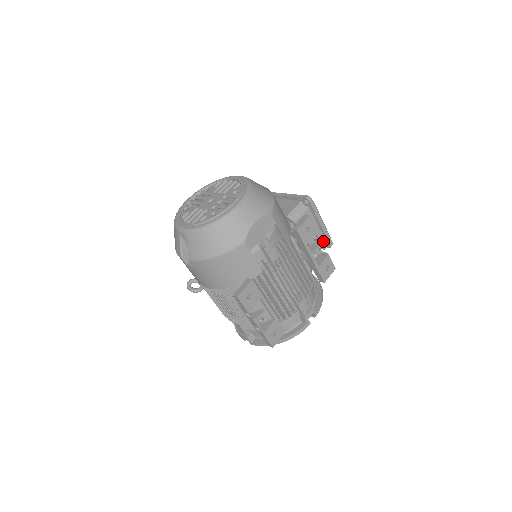
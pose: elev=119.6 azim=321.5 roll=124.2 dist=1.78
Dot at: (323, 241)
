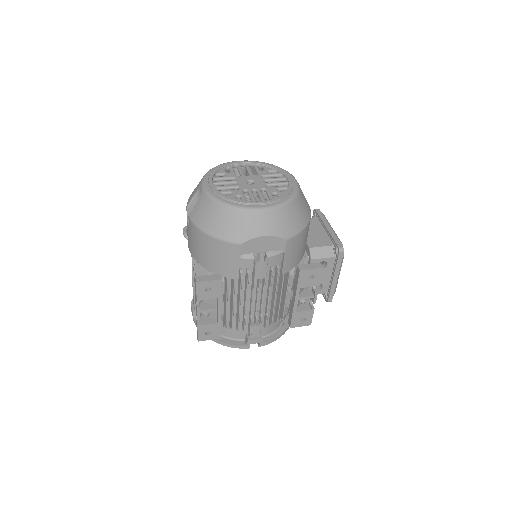
Dot at: (325, 292)
